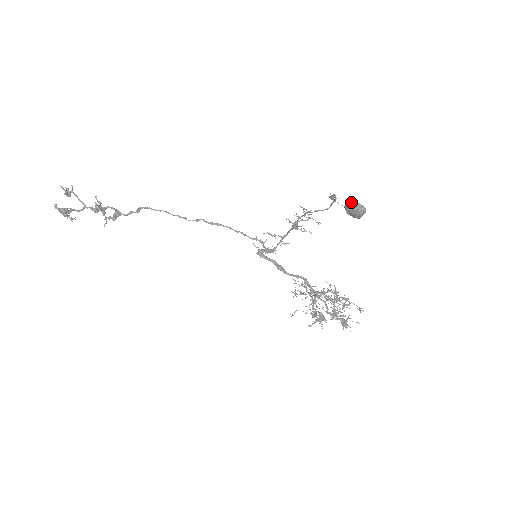
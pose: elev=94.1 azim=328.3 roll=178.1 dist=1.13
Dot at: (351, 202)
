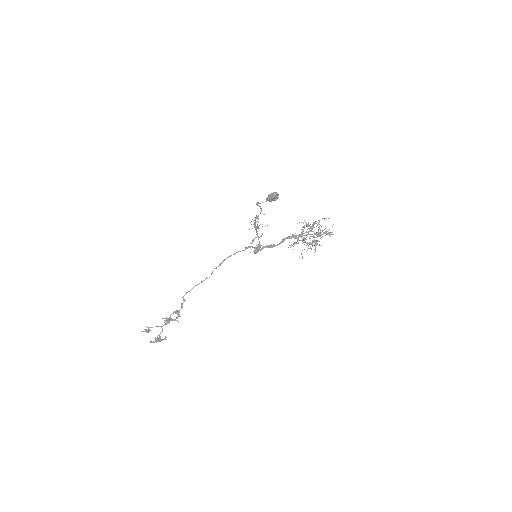
Dot at: (267, 197)
